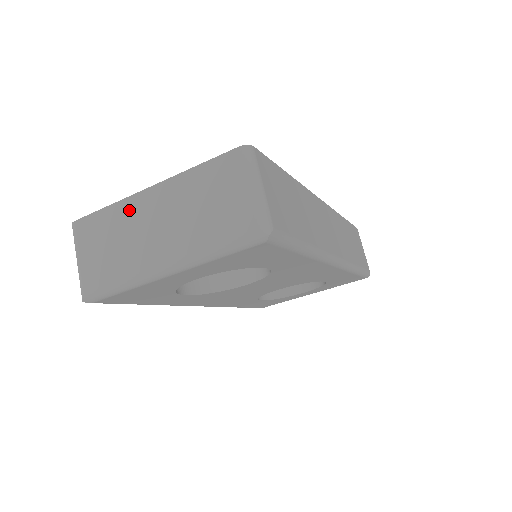
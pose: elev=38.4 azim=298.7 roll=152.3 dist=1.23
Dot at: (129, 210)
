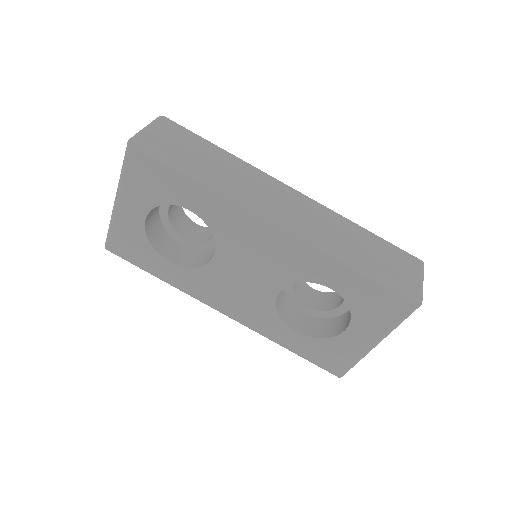
Dot at: occluded
